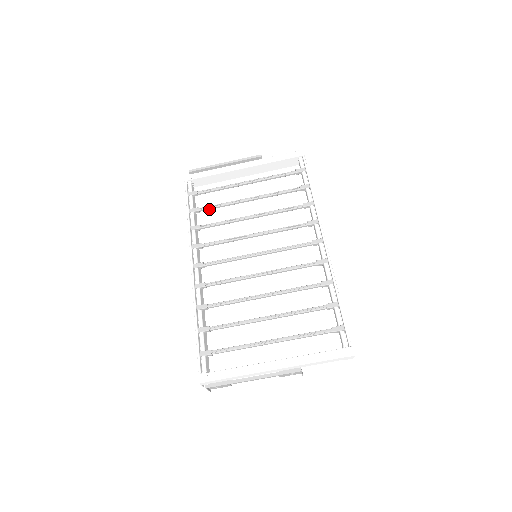
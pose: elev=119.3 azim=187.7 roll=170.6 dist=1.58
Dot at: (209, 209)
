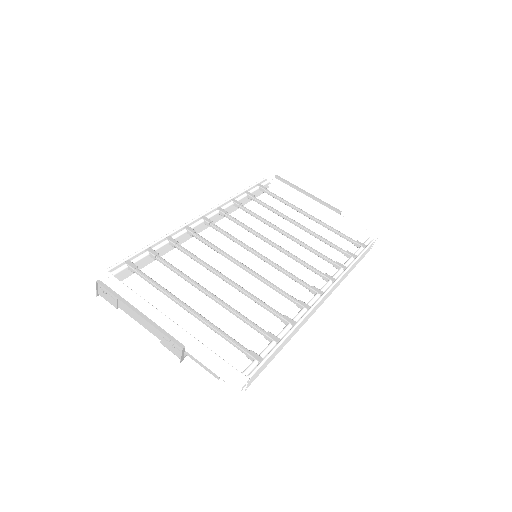
Dot at: (261, 204)
